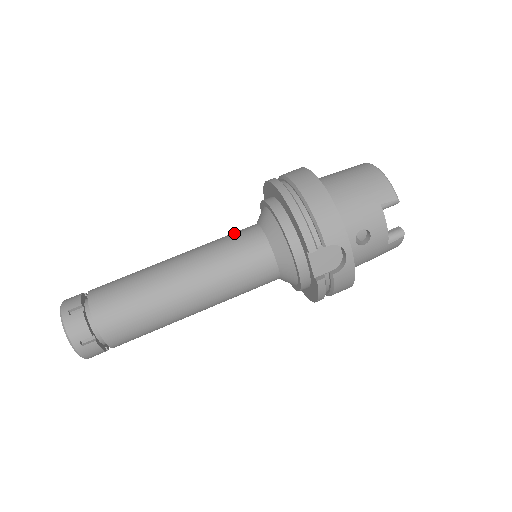
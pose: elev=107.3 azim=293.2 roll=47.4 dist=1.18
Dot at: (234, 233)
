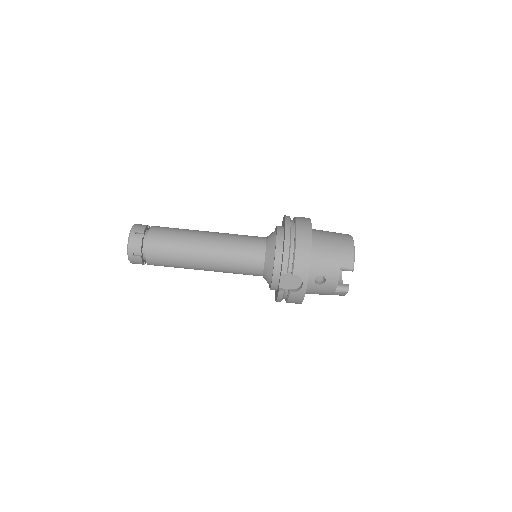
Dot at: (250, 236)
